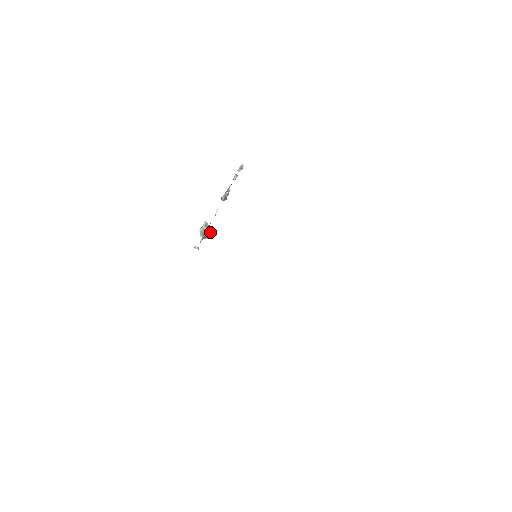
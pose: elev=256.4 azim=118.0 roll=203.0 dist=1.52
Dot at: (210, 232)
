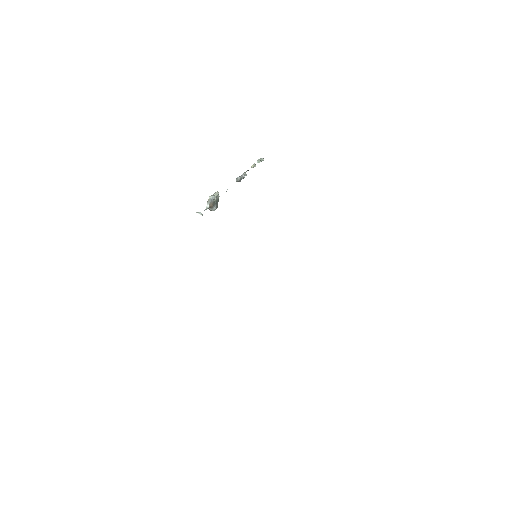
Dot at: (217, 205)
